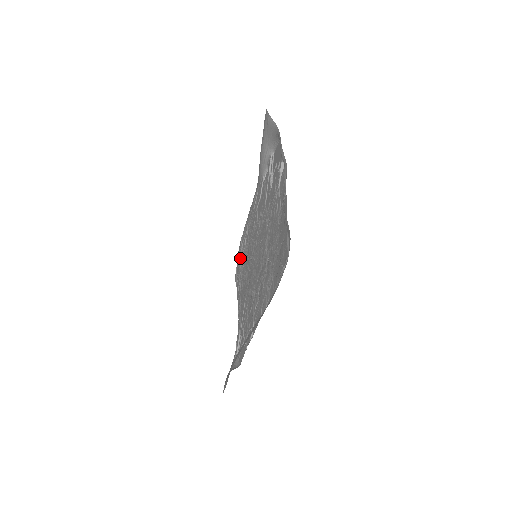
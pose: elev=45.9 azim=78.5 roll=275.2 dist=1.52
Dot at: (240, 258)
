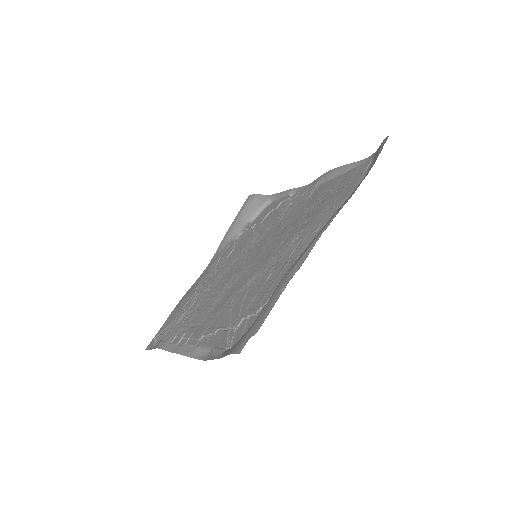
Dot at: (181, 316)
